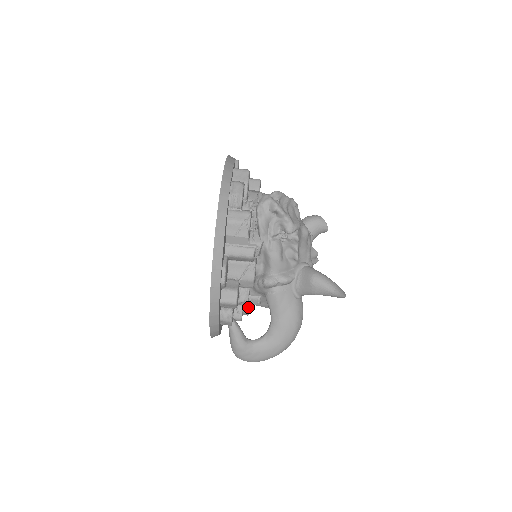
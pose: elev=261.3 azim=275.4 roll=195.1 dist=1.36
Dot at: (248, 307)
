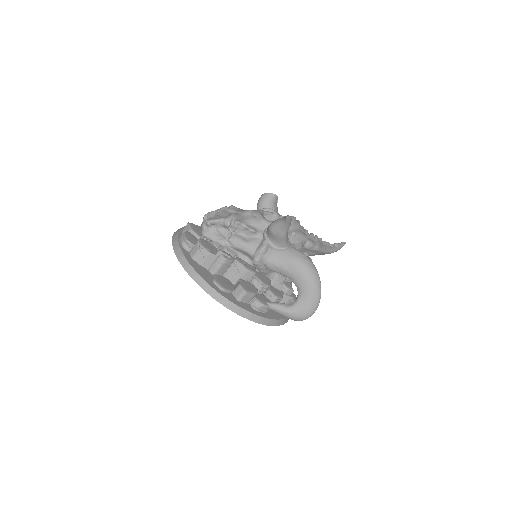
Dot at: (281, 287)
